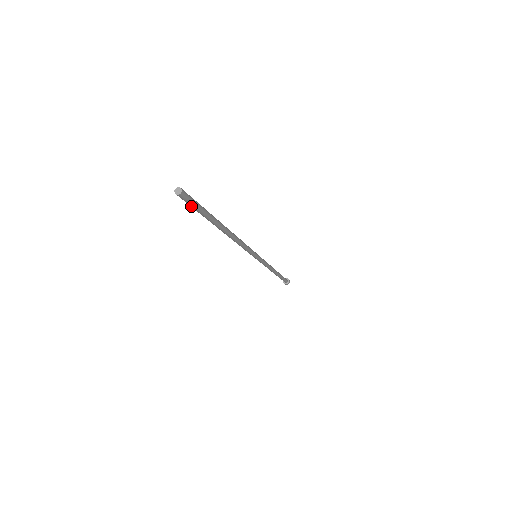
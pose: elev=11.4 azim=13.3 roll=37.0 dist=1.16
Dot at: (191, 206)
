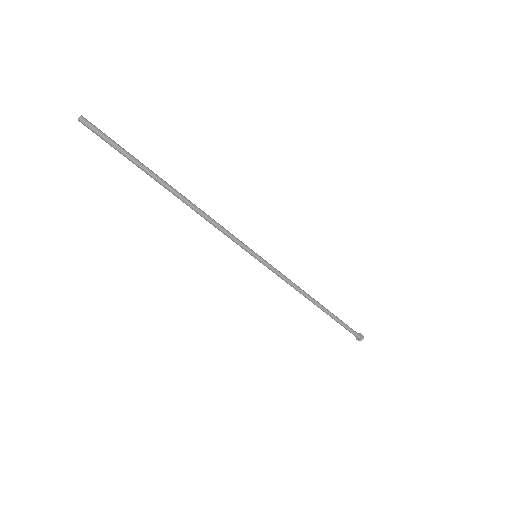
Dot at: (104, 140)
